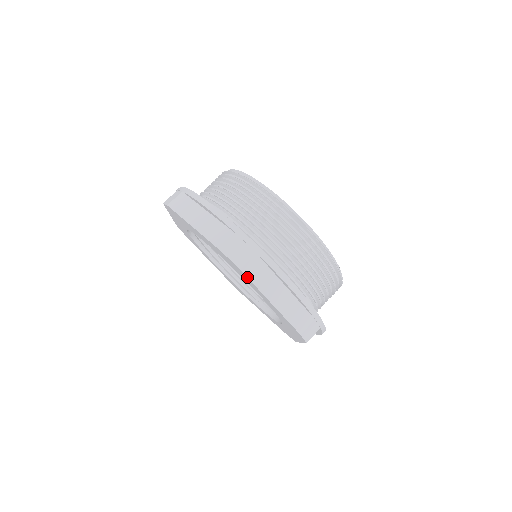
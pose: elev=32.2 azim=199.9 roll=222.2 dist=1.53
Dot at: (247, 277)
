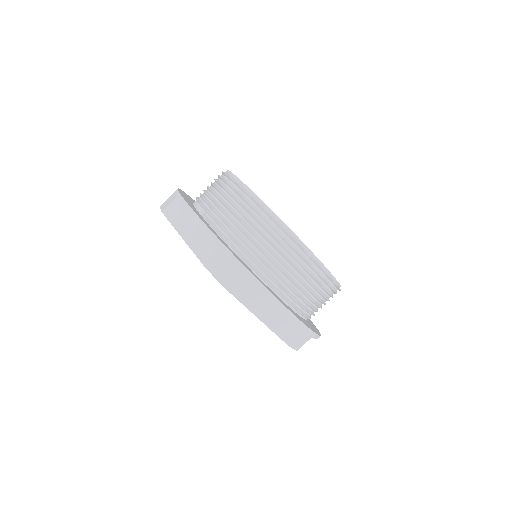
Dot at: occluded
